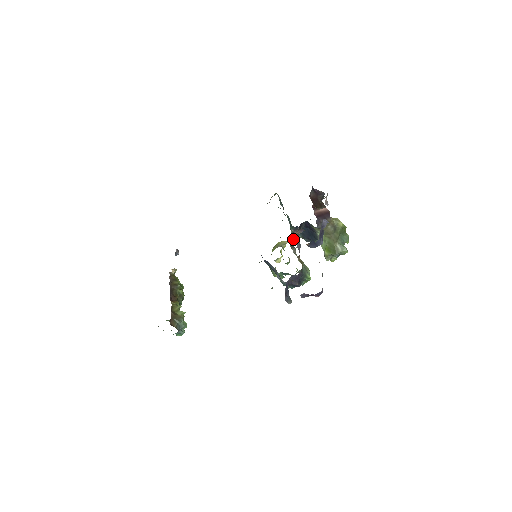
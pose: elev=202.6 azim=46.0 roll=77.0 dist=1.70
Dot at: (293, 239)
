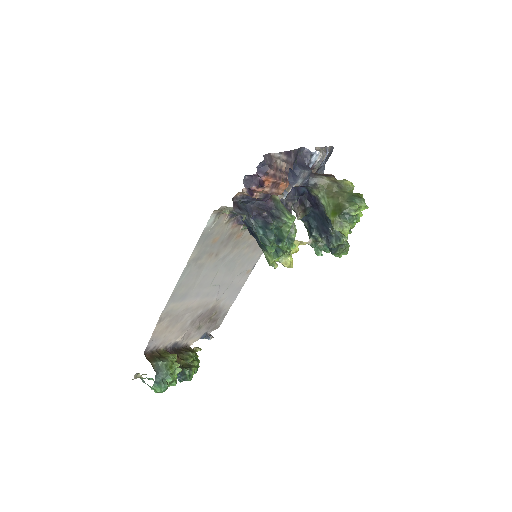
Dot at: (287, 206)
